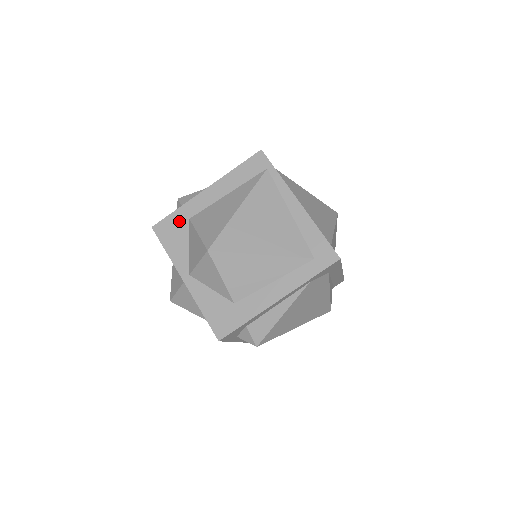
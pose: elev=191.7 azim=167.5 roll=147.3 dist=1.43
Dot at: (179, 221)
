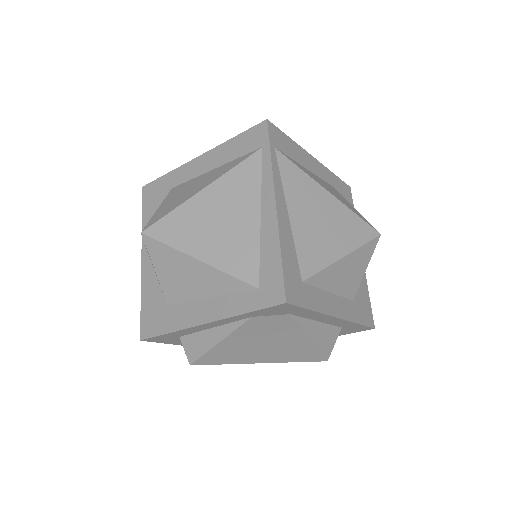
Dot at: (164, 188)
